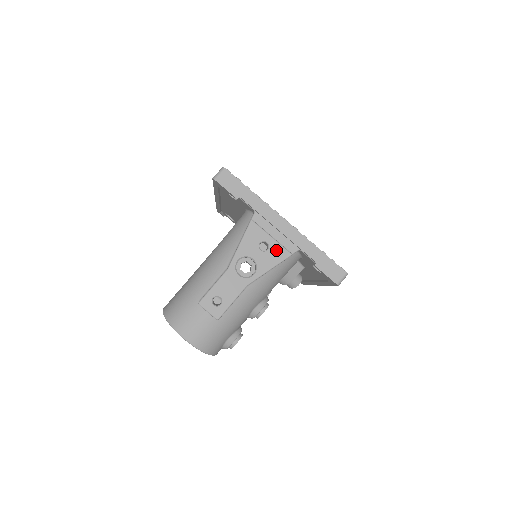
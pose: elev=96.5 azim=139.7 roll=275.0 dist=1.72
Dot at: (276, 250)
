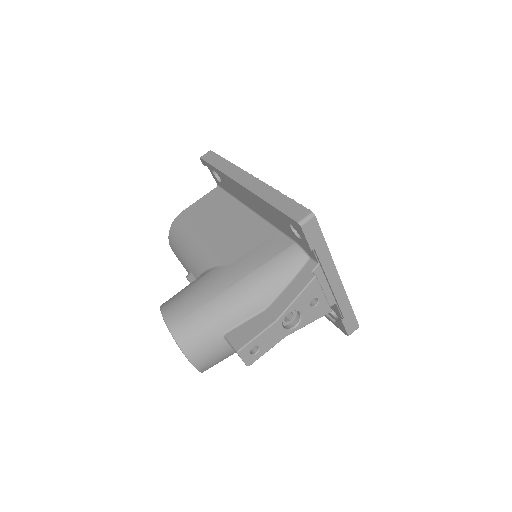
Dot at: (322, 307)
